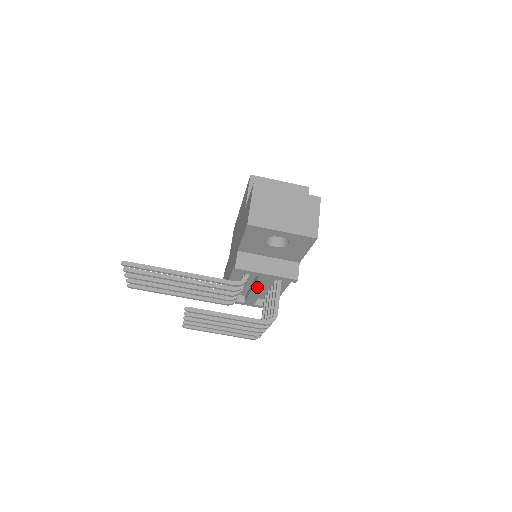
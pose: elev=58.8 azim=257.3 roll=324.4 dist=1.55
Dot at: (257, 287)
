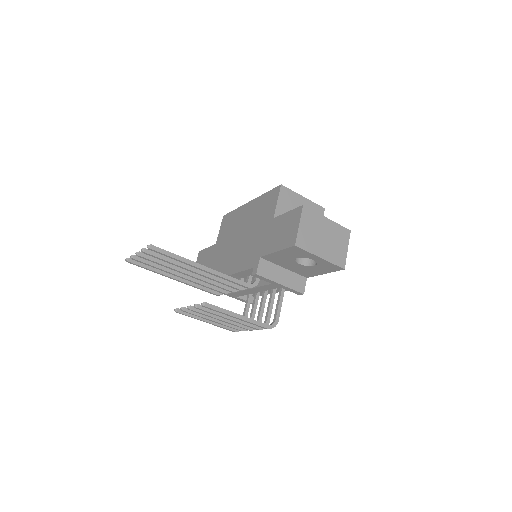
Dot at: (258, 289)
